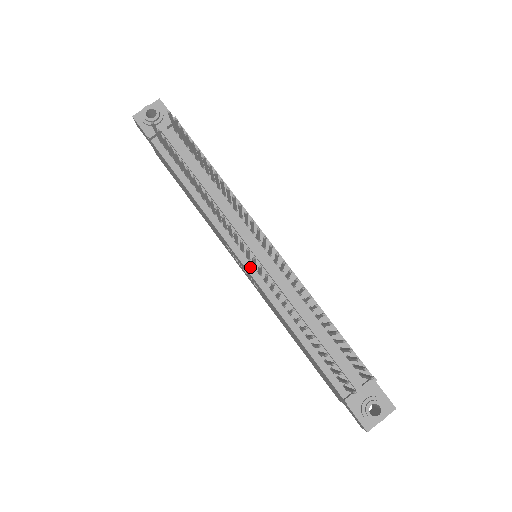
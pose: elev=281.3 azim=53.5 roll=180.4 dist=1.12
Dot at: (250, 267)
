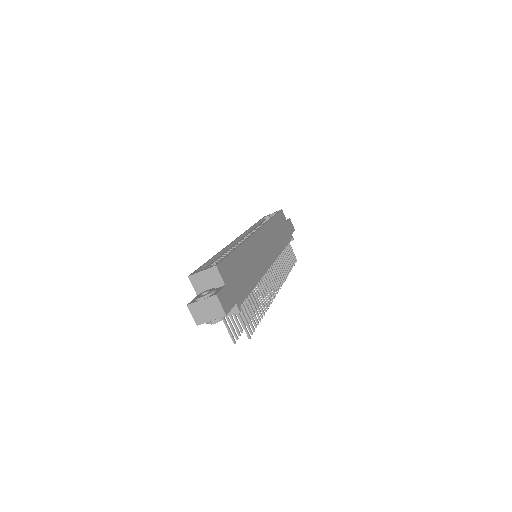
Dot at: occluded
